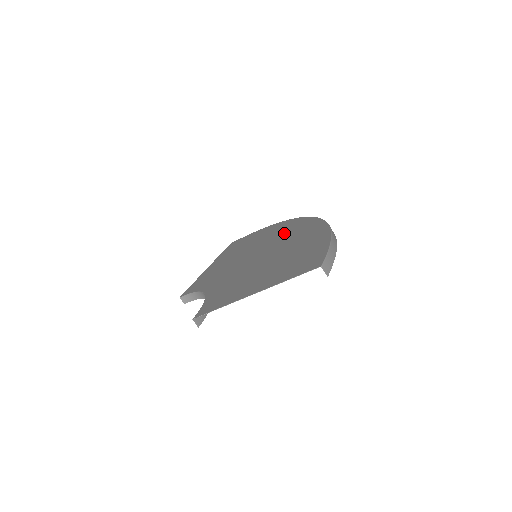
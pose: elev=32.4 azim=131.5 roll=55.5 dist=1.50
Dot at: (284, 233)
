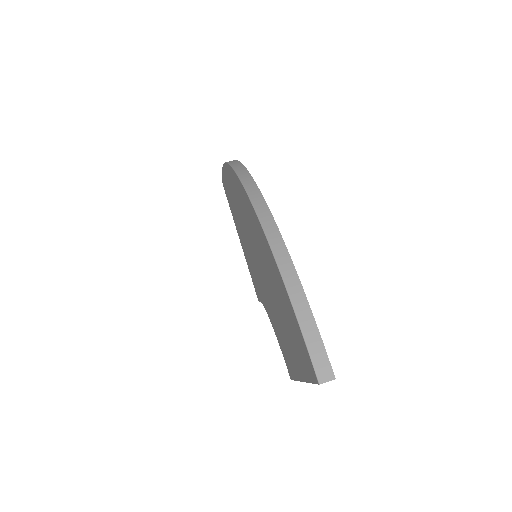
Dot at: (244, 213)
